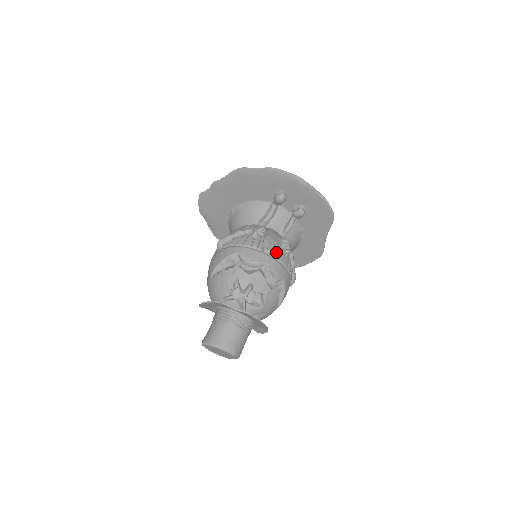
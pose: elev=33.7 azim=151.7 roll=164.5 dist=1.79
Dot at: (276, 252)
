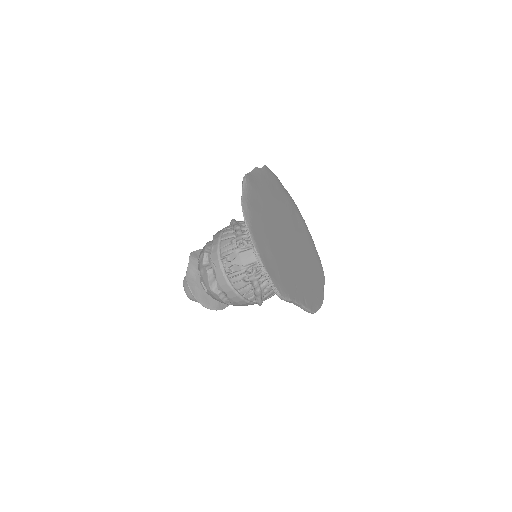
Dot at: (234, 270)
